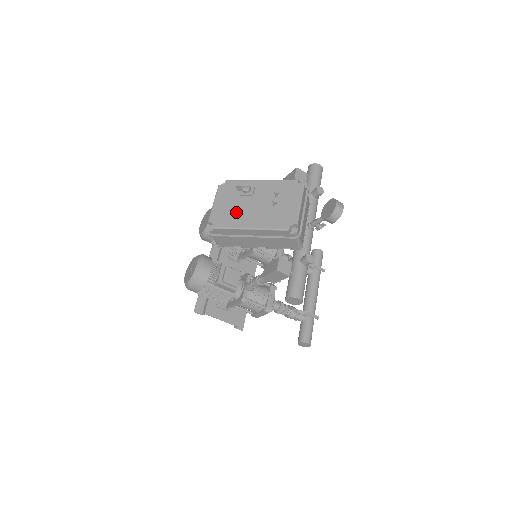
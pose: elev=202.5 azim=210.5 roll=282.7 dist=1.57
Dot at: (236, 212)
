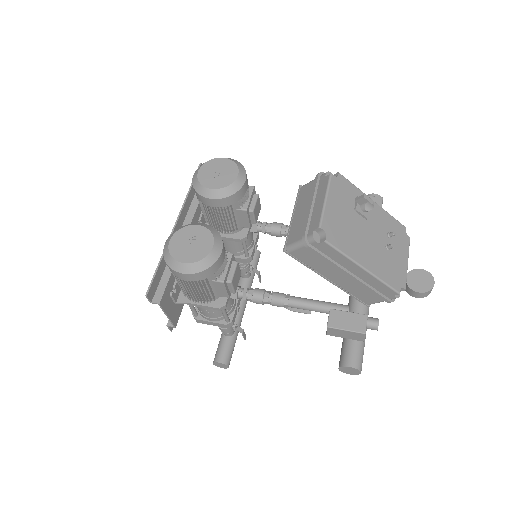
Dot at: (351, 233)
